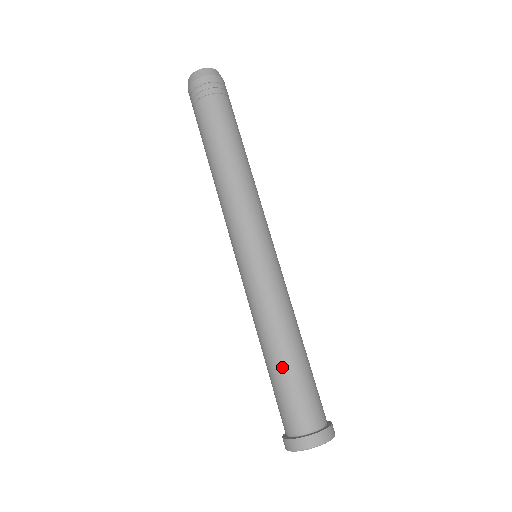
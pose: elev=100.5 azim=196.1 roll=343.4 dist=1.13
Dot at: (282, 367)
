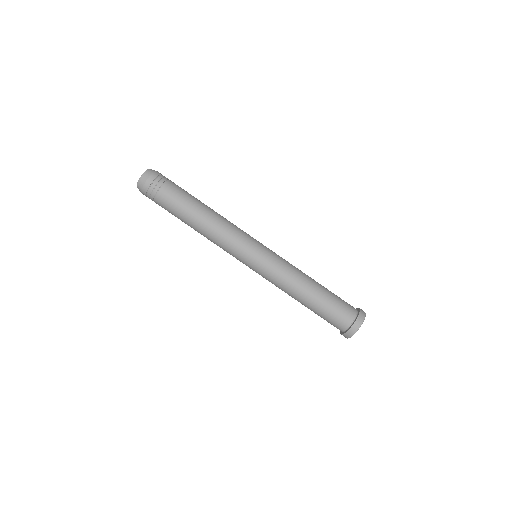
Dot at: (320, 296)
